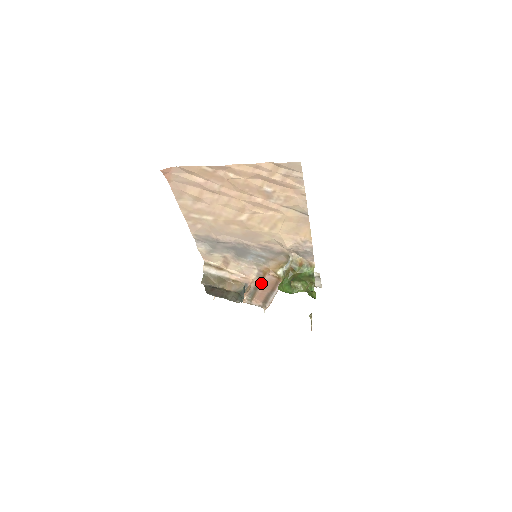
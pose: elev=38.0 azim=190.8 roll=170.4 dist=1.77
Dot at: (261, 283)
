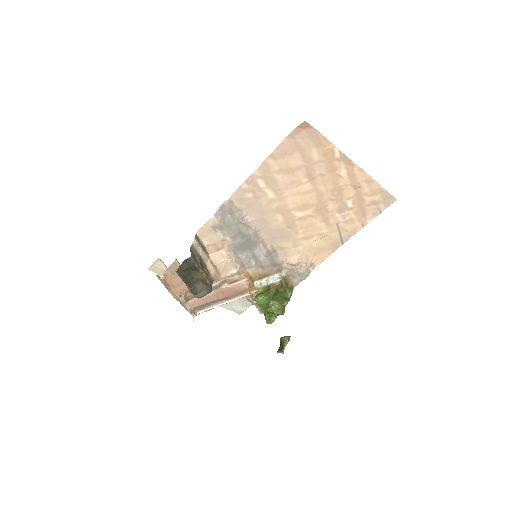
Dot at: (225, 286)
